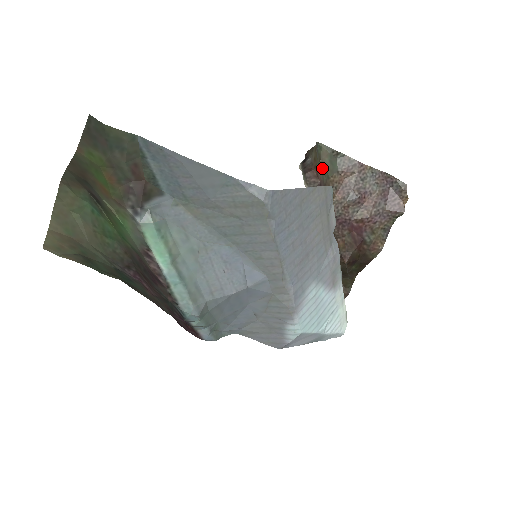
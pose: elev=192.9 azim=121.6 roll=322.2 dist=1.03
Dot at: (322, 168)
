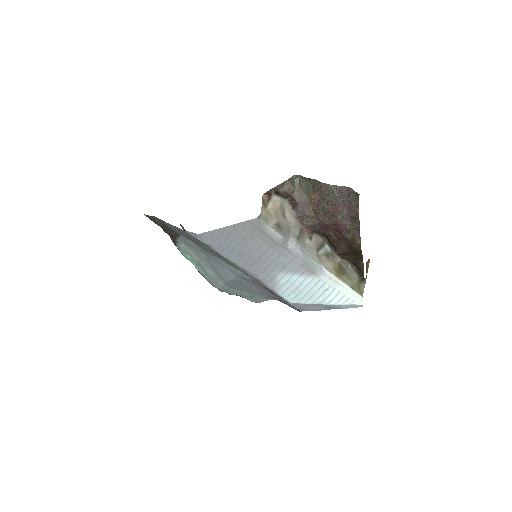
Dot at: (300, 192)
